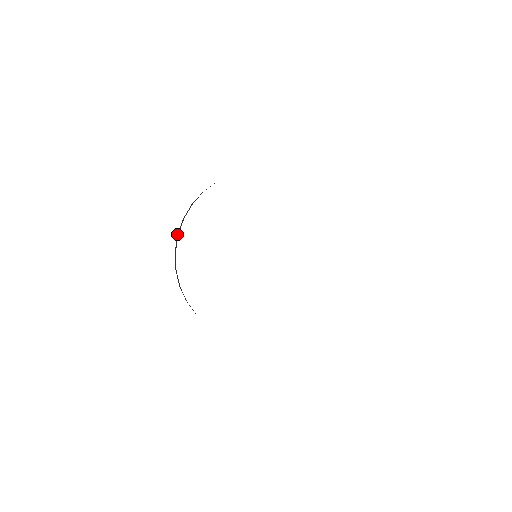
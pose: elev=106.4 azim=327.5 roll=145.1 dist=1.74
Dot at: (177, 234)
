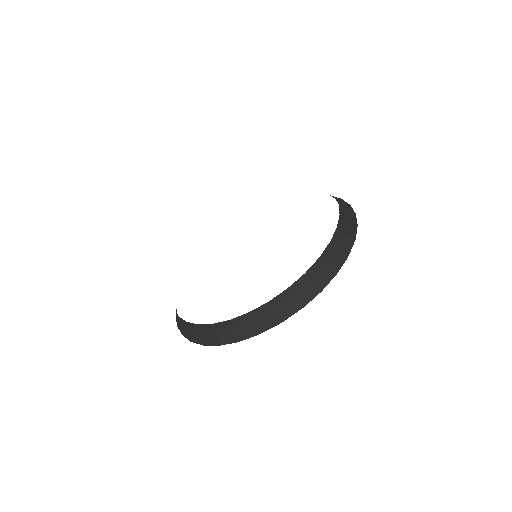
Dot at: (213, 324)
